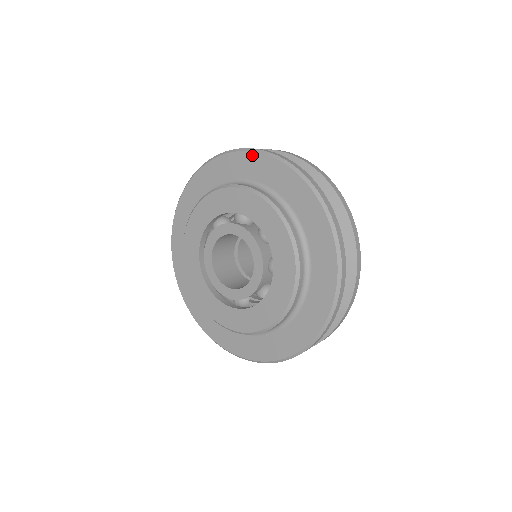
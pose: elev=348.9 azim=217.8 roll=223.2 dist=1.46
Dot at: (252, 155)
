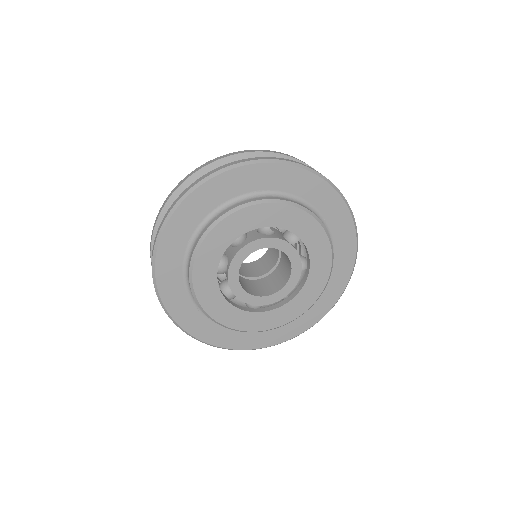
Dot at: (205, 186)
